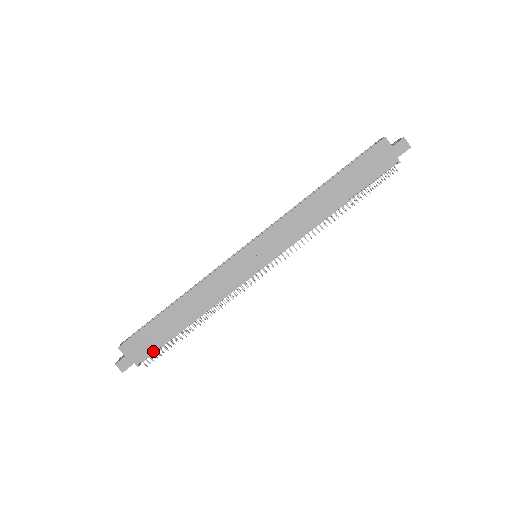
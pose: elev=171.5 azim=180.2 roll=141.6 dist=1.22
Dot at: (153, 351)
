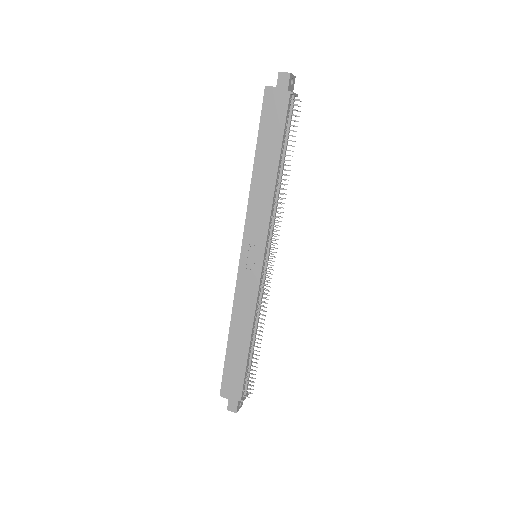
Dot at: (243, 383)
